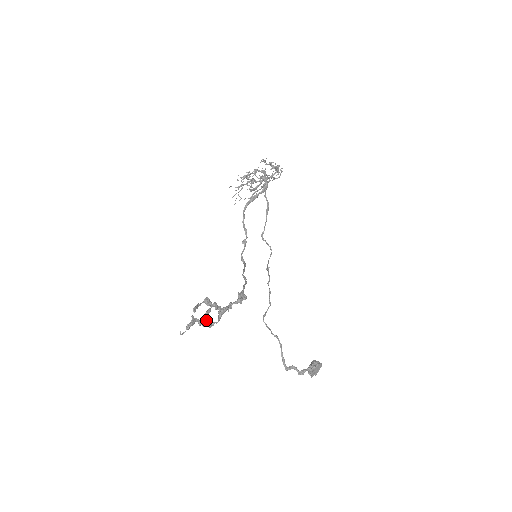
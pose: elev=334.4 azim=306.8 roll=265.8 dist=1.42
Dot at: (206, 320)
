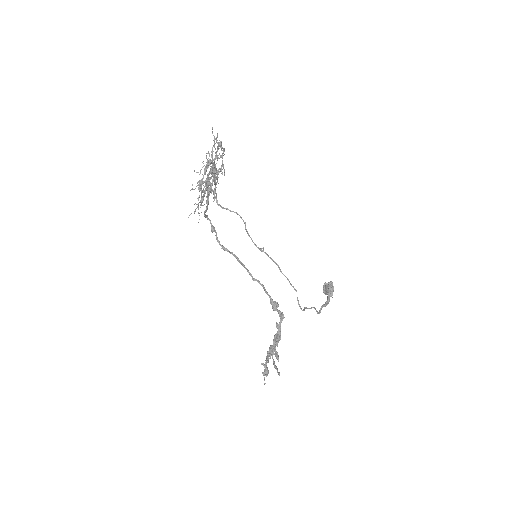
Dot at: (269, 353)
